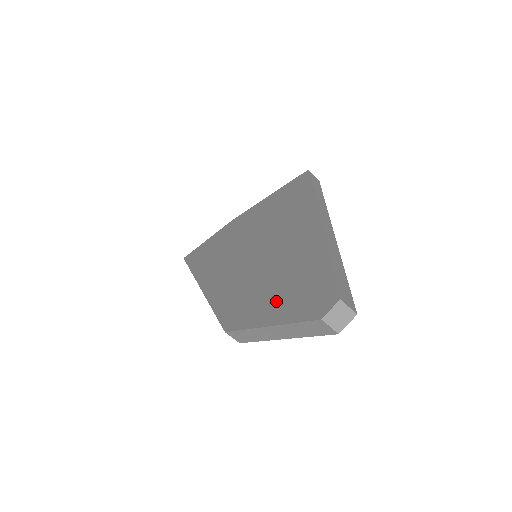
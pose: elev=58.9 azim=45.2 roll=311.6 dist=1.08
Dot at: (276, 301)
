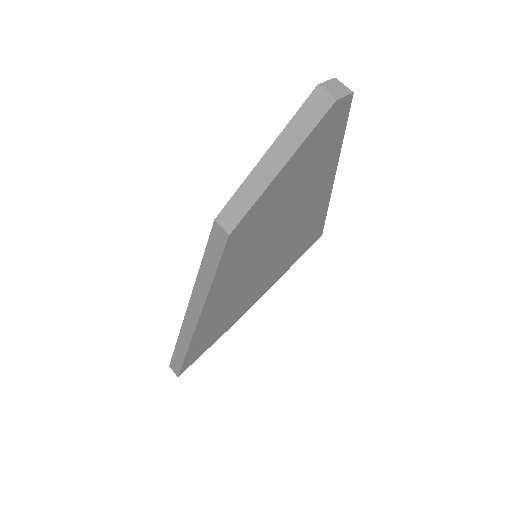
Dot at: occluded
